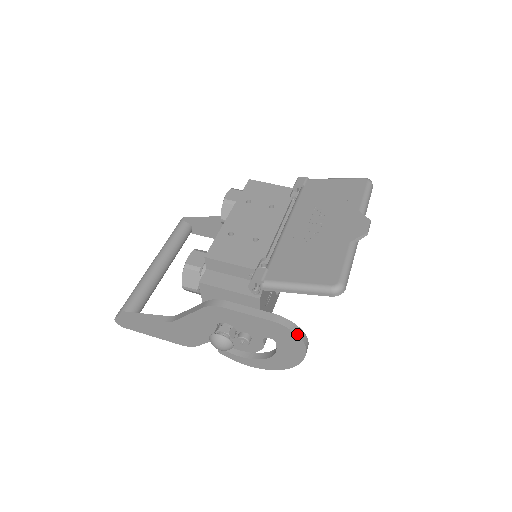
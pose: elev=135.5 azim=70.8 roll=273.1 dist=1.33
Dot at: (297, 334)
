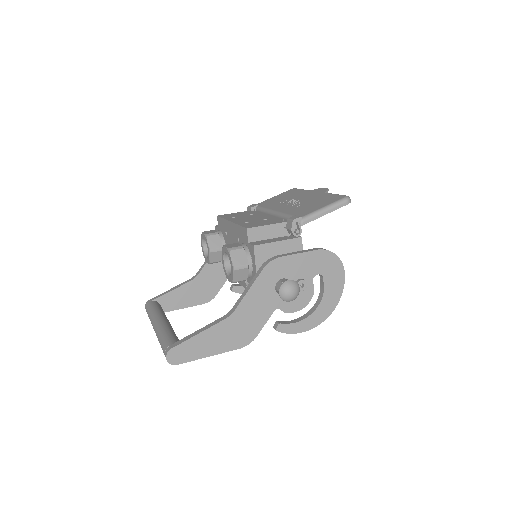
Dot at: (336, 255)
